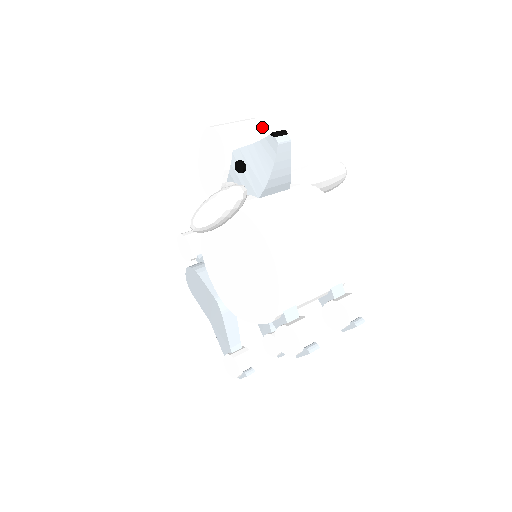
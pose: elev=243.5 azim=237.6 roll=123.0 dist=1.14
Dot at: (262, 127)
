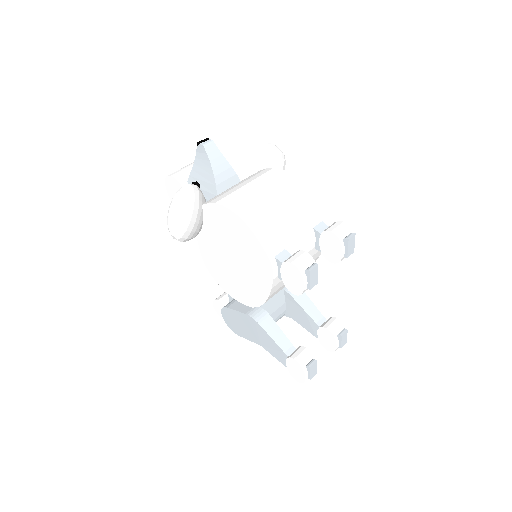
Dot at: occluded
